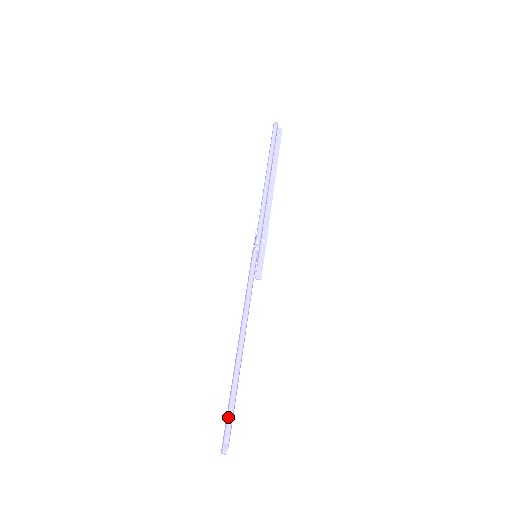
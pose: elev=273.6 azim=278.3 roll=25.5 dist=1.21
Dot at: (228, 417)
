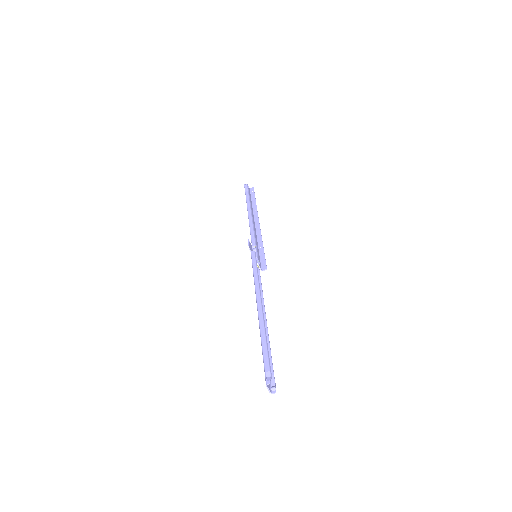
Dot at: (264, 358)
